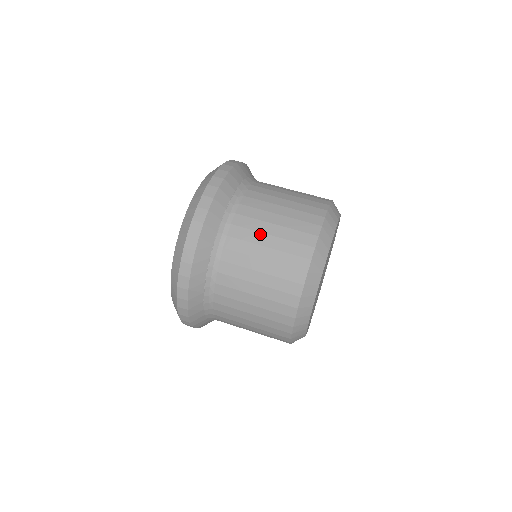
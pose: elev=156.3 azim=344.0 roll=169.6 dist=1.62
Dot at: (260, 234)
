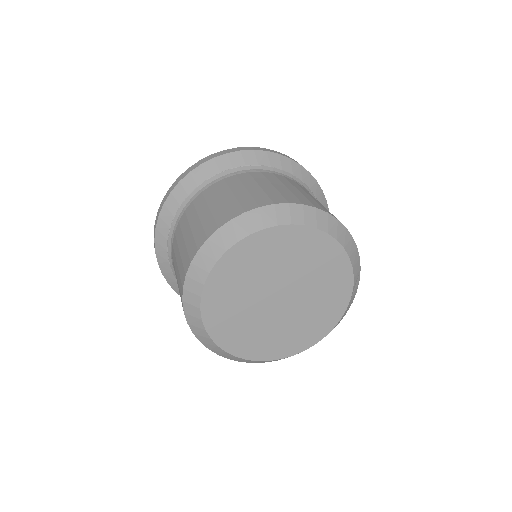
Dot at: (205, 205)
